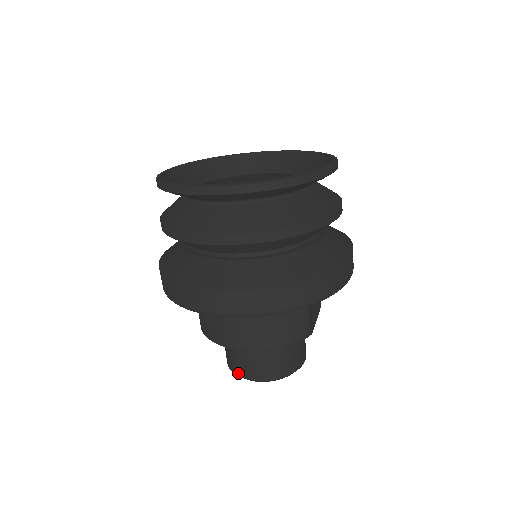
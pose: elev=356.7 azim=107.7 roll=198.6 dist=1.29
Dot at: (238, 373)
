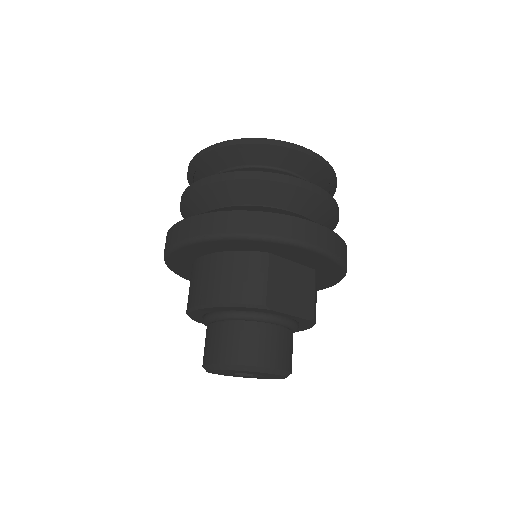
Dot at: (203, 361)
